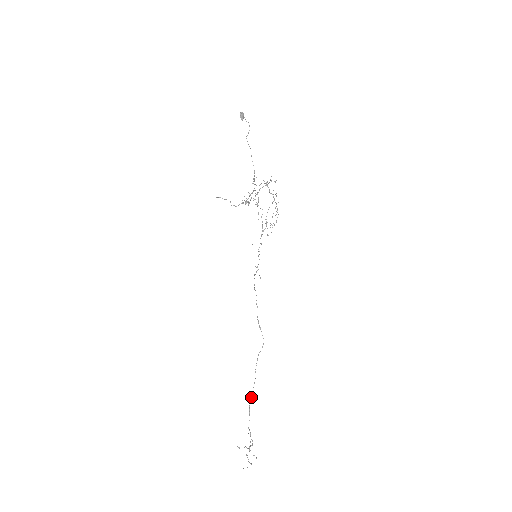
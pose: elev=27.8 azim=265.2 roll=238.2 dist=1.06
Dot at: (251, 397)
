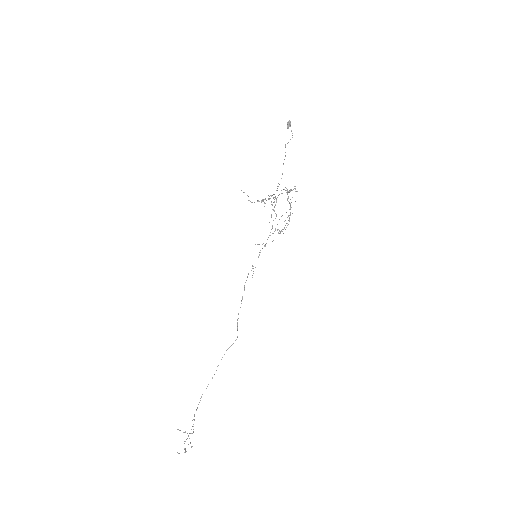
Dot at: occluded
